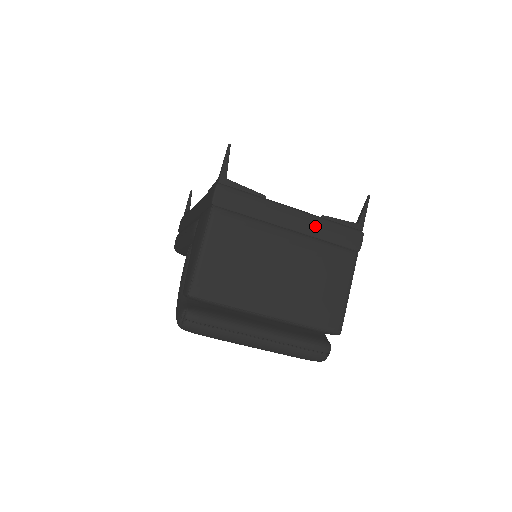
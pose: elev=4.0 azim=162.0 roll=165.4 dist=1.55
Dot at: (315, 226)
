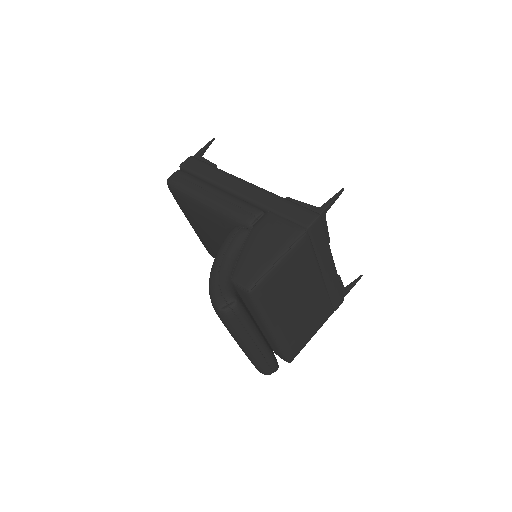
Dot at: (333, 281)
